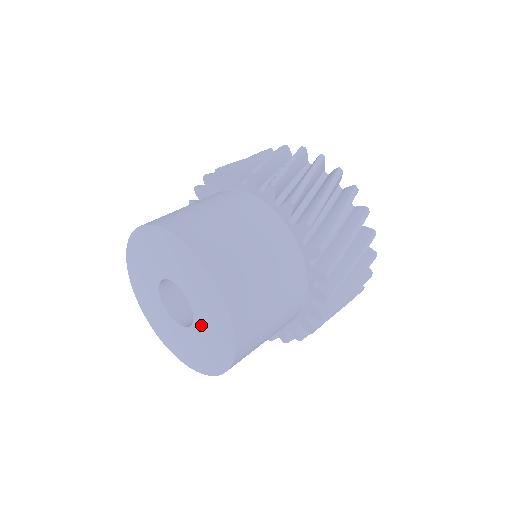
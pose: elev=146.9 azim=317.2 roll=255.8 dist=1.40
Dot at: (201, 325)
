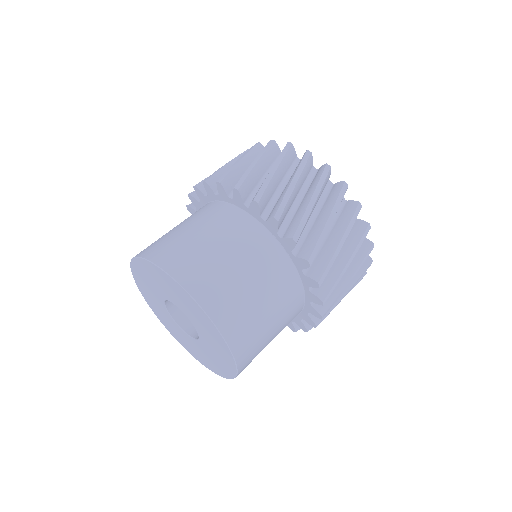
Dot at: (205, 341)
